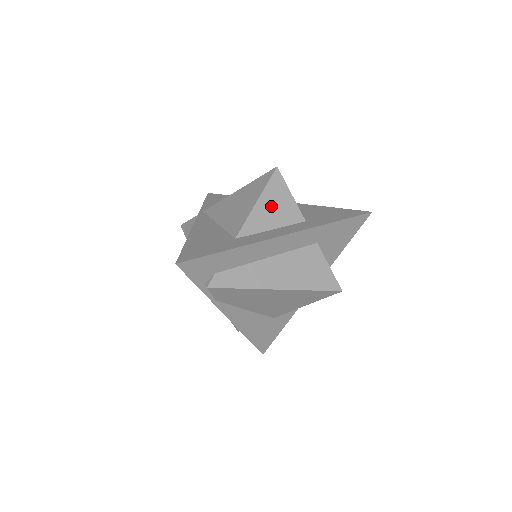
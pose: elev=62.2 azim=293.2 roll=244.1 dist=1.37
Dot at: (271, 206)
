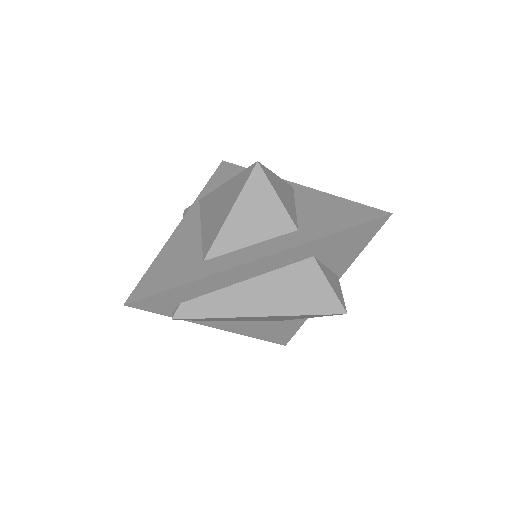
Dot at: (249, 215)
